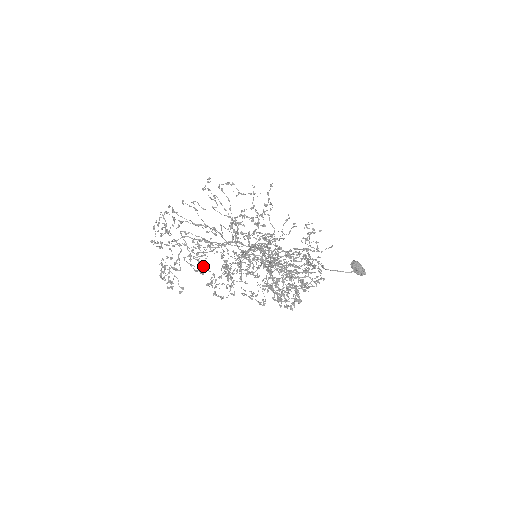
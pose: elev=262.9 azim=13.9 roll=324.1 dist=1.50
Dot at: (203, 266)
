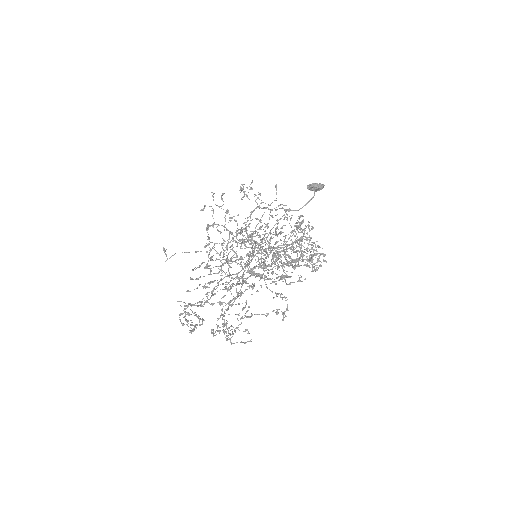
Dot at: (267, 314)
